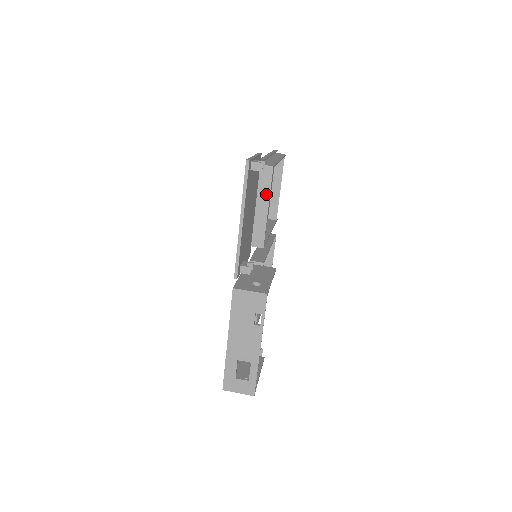
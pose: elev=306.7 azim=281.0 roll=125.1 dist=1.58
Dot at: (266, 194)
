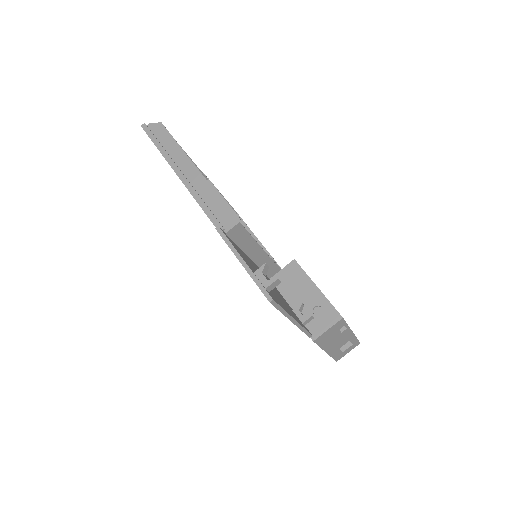
Dot at: (249, 241)
